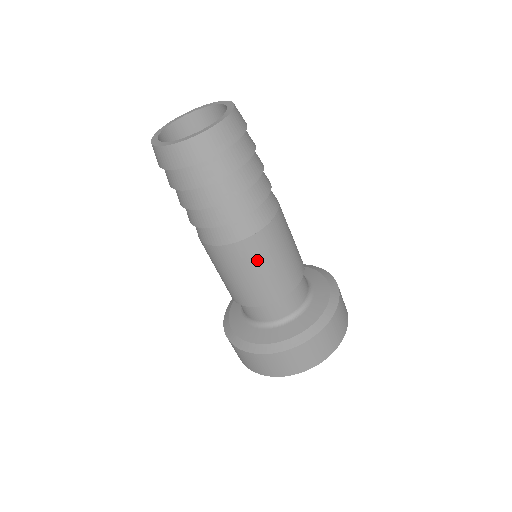
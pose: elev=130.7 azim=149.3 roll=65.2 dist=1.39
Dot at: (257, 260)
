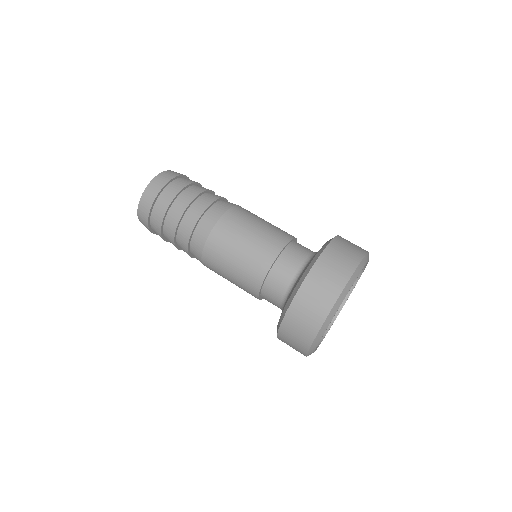
Dot at: (235, 235)
